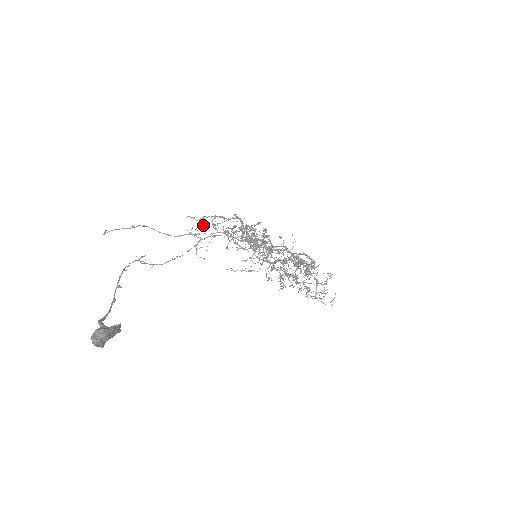
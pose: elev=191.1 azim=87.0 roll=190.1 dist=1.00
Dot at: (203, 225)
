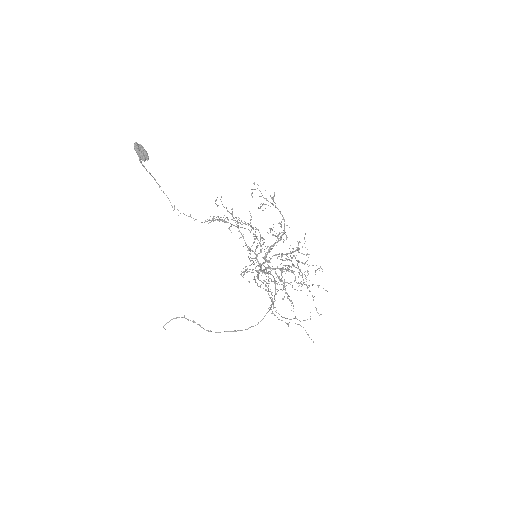
Dot at: (213, 217)
